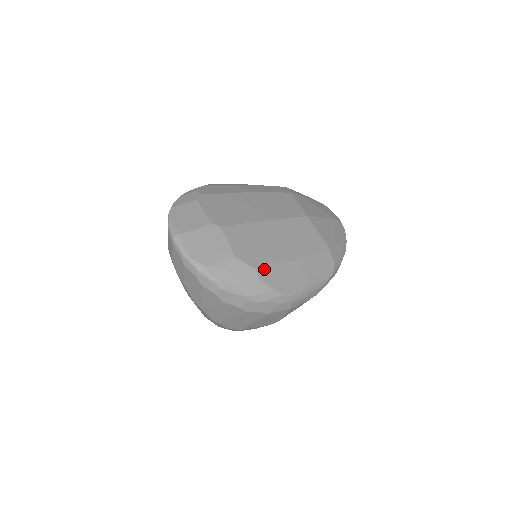
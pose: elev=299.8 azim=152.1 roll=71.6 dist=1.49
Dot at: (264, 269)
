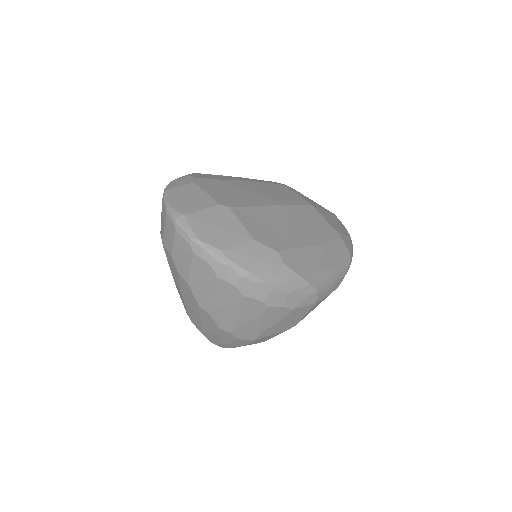
Dot at: (286, 253)
